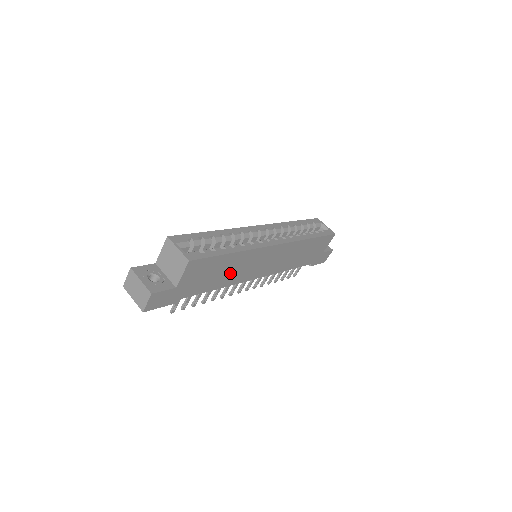
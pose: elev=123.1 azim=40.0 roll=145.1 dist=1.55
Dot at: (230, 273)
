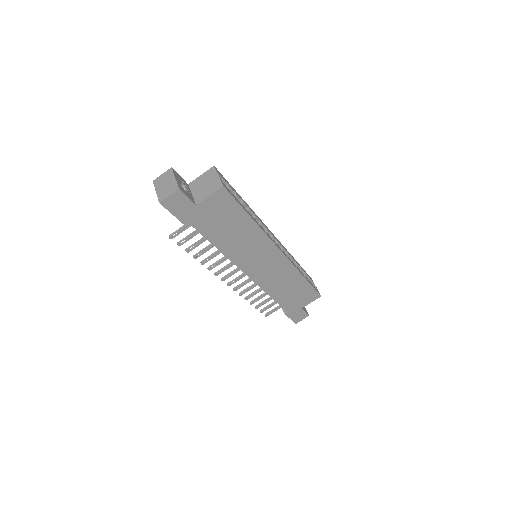
Dot at: (235, 241)
